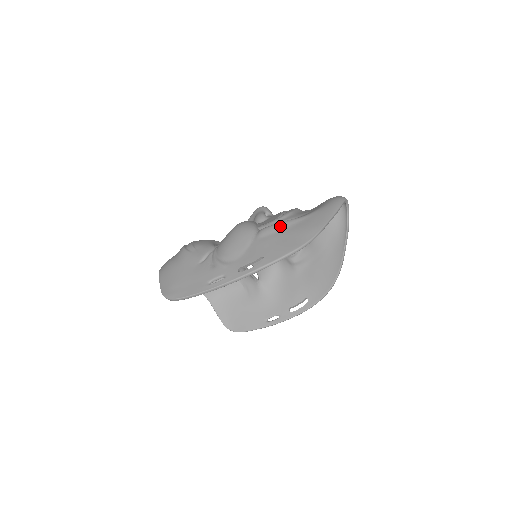
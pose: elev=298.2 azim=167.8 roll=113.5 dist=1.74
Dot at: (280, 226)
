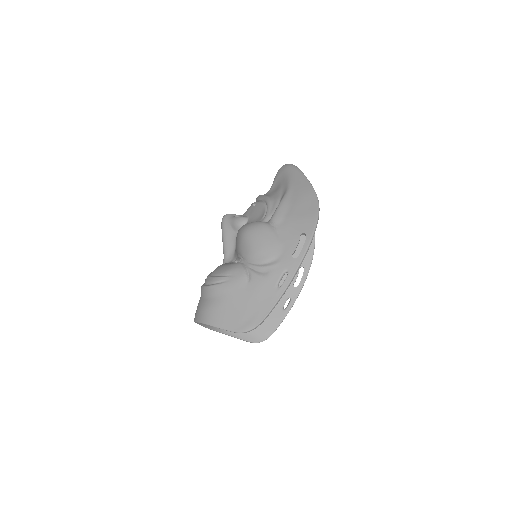
Dot at: (283, 206)
